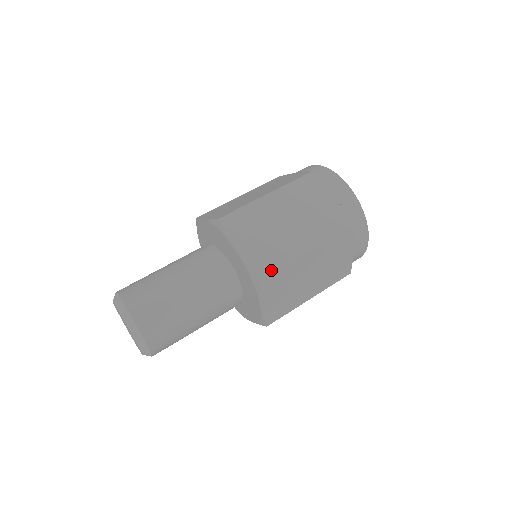
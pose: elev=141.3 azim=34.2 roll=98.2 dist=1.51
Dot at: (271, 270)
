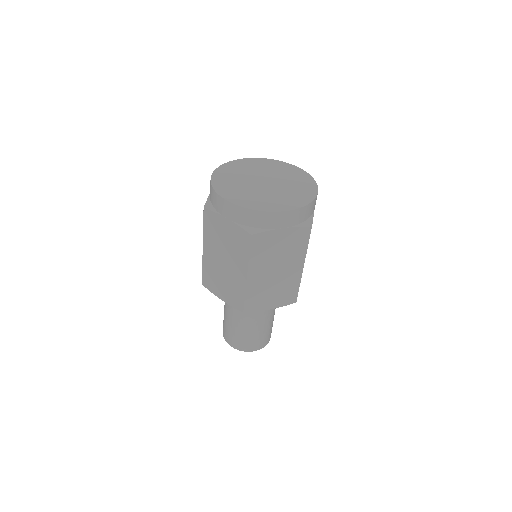
Dot at: (297, 294)
